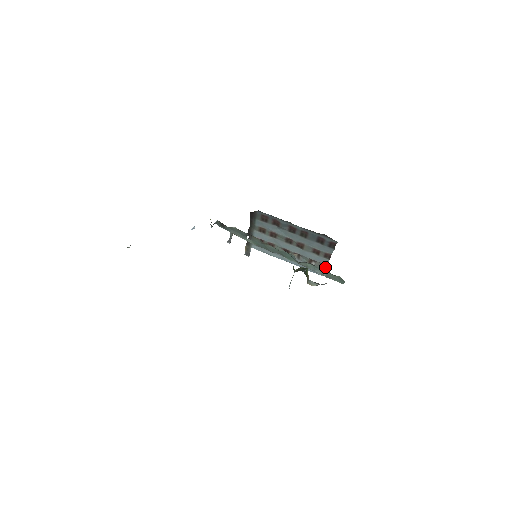
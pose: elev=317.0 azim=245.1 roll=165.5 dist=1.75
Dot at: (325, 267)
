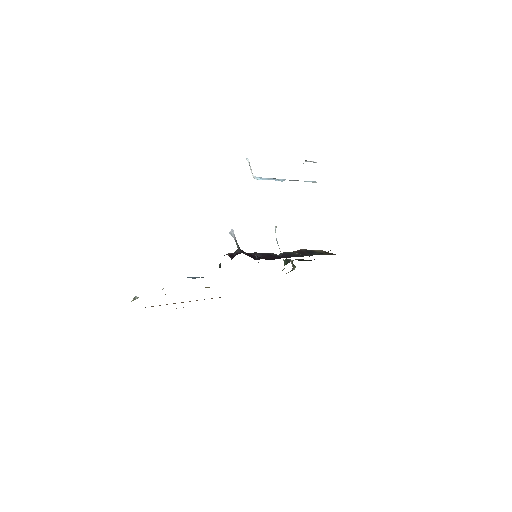
Dot at: occluded
